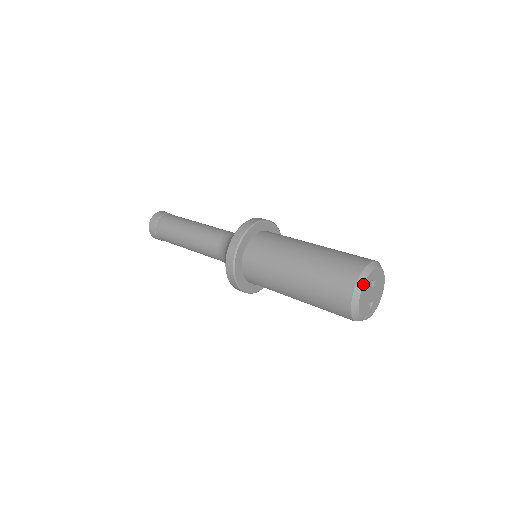
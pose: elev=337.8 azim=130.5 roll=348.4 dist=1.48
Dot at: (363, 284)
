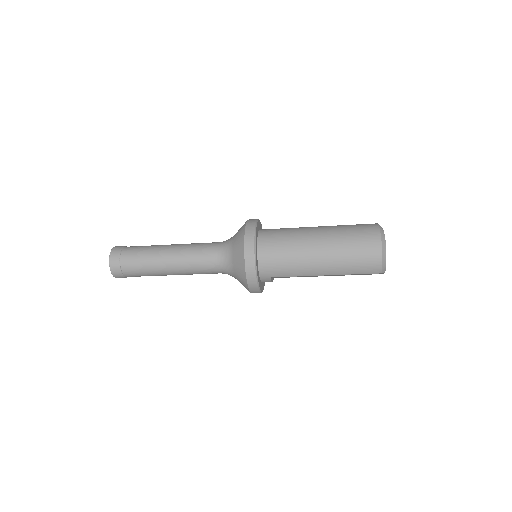
Dot at: occluded
